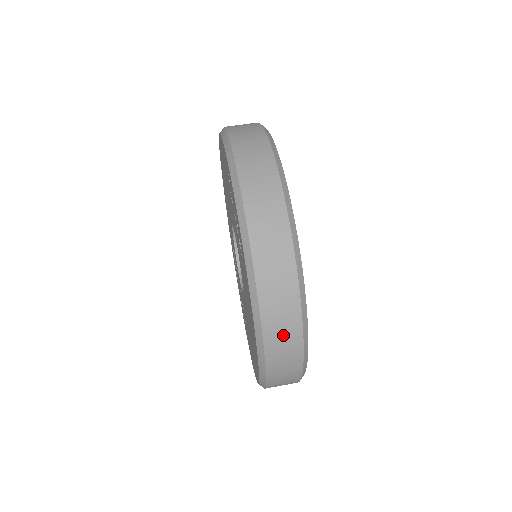
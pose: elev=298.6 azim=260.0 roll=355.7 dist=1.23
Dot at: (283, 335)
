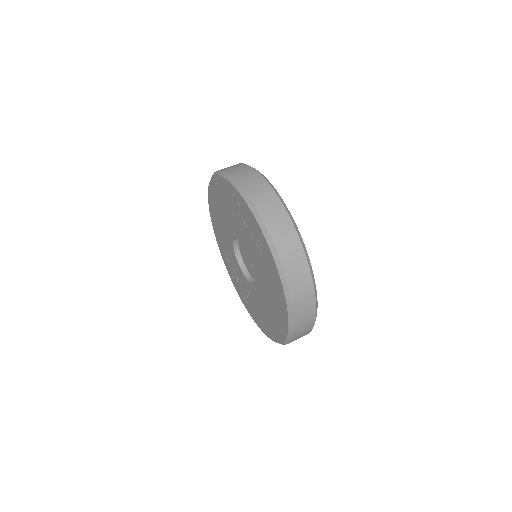
Dot at: (303, 295)
